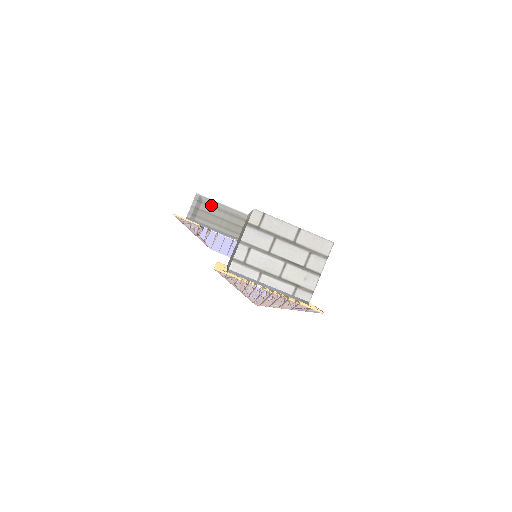
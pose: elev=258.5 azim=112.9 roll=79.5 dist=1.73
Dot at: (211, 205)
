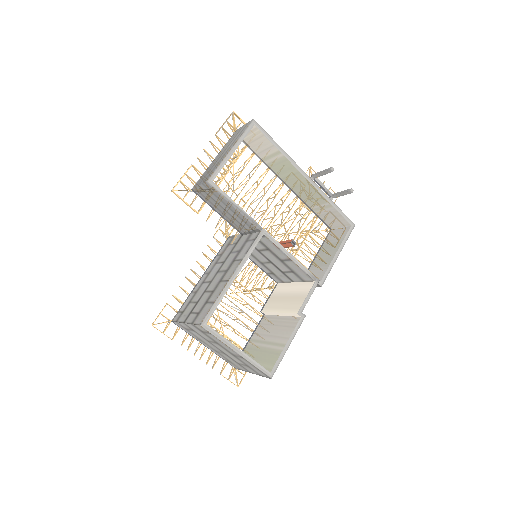
Dot at: (221, 200)
